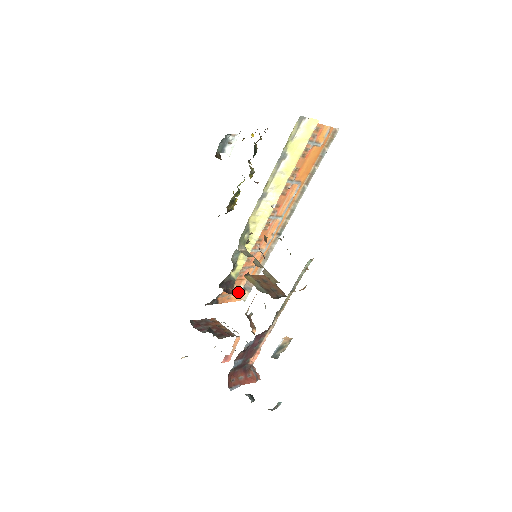
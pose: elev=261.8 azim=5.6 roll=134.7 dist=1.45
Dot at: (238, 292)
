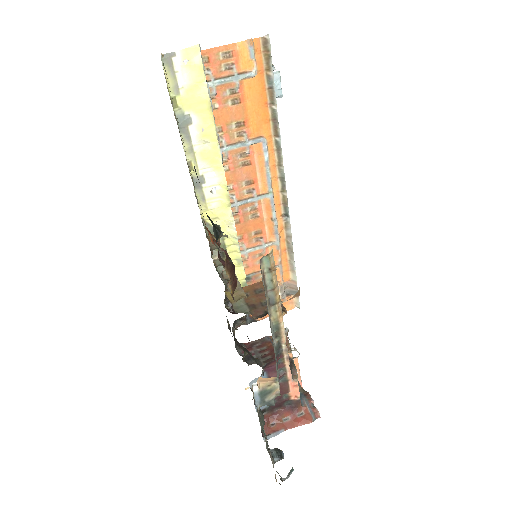
Dot at: occluded
